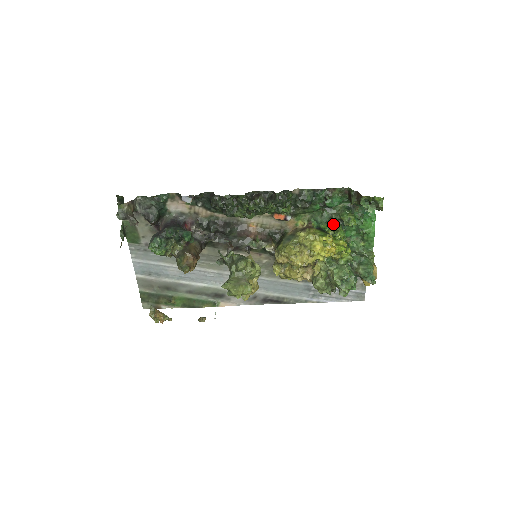
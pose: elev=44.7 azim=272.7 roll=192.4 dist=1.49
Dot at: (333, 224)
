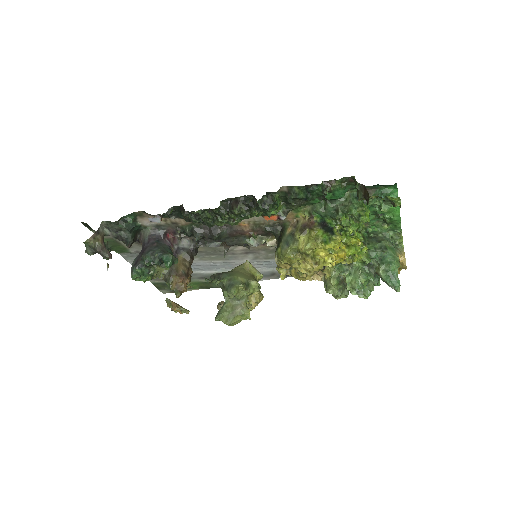
Dot at: (340, 220)
